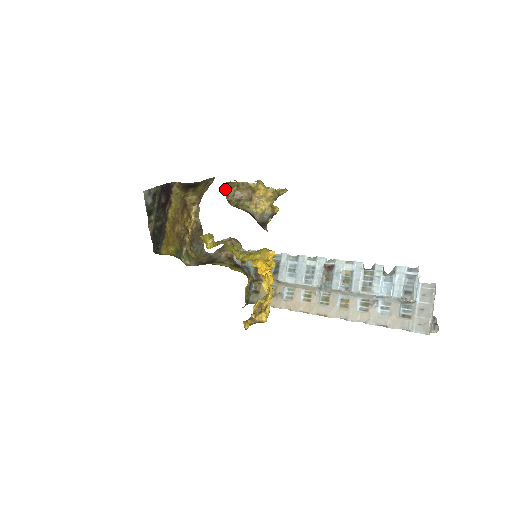
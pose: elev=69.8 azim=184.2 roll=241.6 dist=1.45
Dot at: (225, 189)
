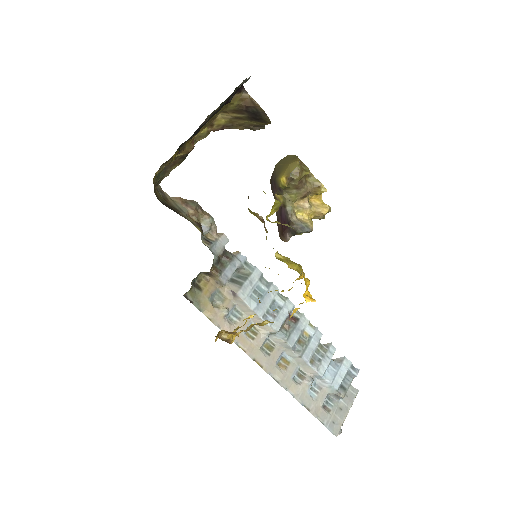
Dot at: (299, 164)
